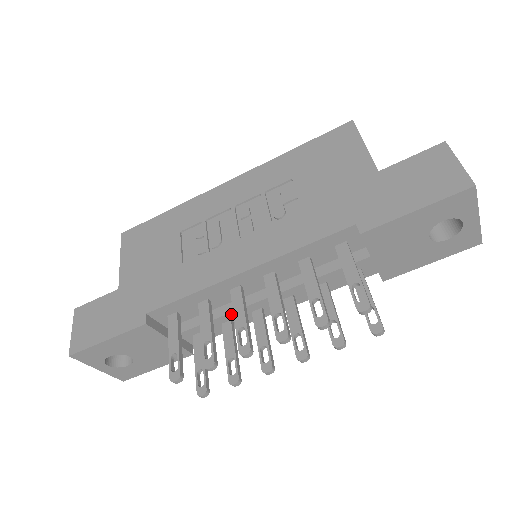
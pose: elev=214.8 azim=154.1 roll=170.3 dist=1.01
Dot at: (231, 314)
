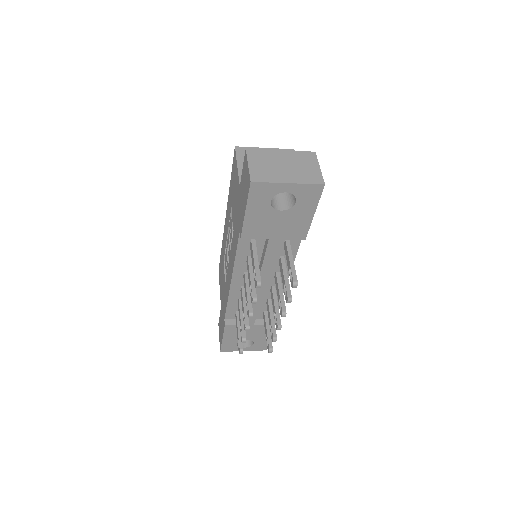
Dot at: occluded
